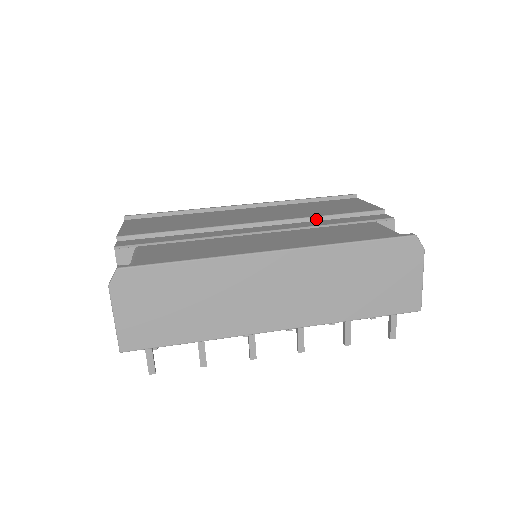
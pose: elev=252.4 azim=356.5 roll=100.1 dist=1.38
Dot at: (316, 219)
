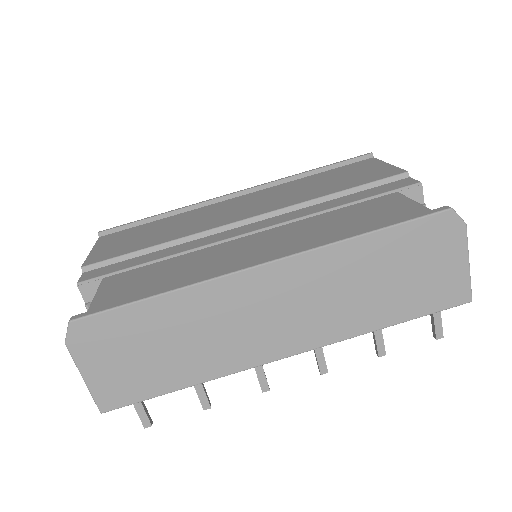
Dot at: (320, 201)
